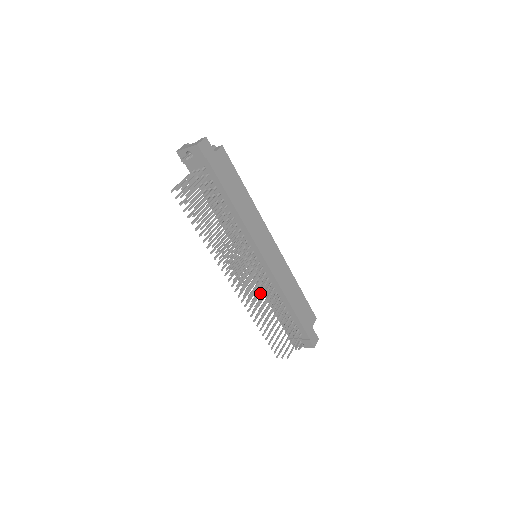
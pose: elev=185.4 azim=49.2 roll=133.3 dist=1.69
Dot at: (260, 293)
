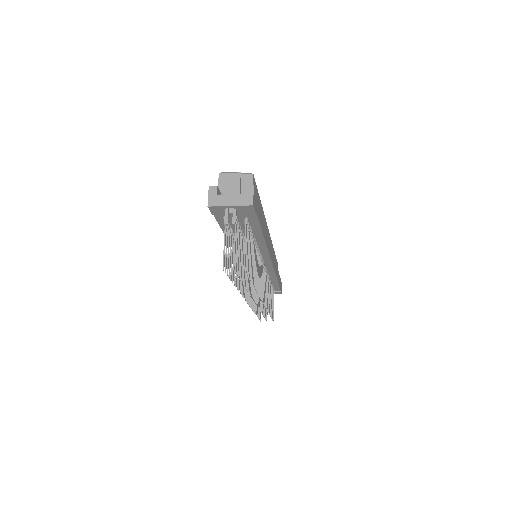
Dot at: occluded
